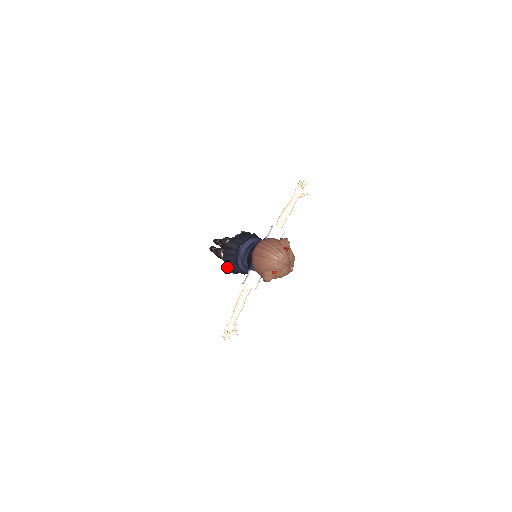
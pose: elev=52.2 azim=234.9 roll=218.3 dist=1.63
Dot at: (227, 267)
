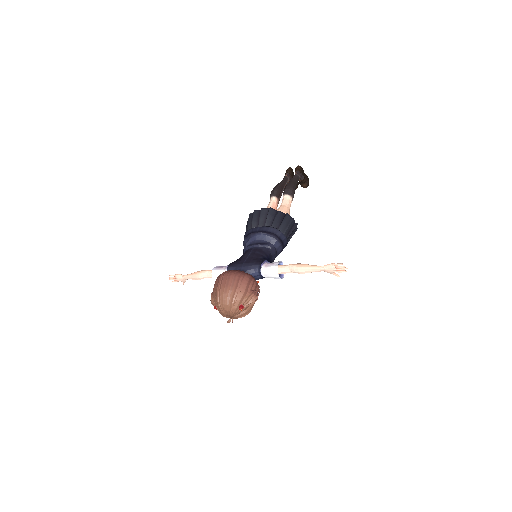
Dot at: occluded
